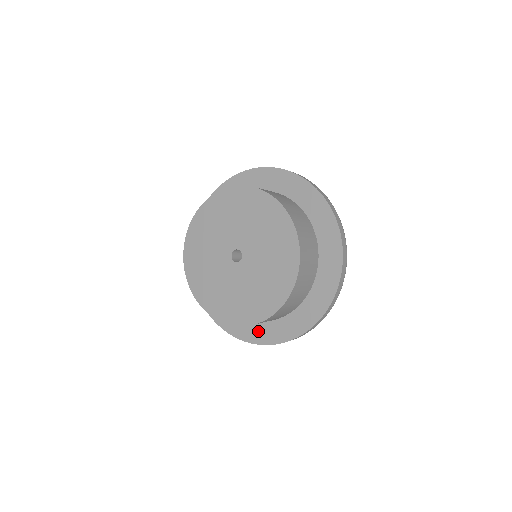
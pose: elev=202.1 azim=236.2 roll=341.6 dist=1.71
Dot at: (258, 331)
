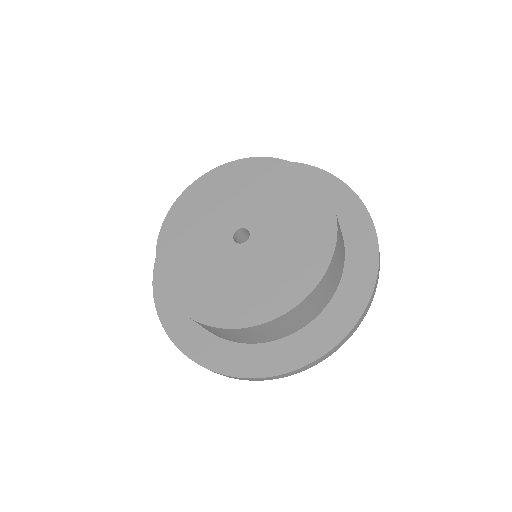
Dot at: (271, 356)
